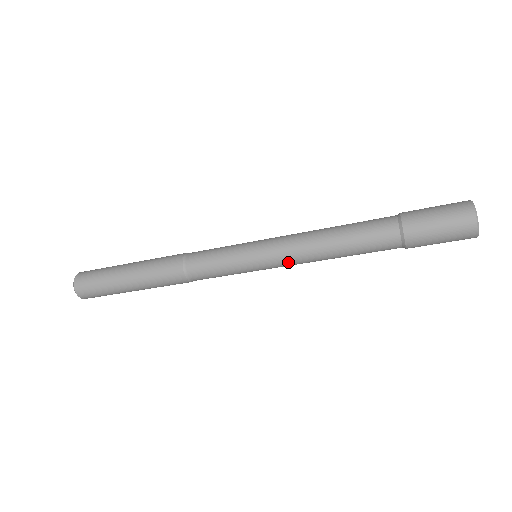
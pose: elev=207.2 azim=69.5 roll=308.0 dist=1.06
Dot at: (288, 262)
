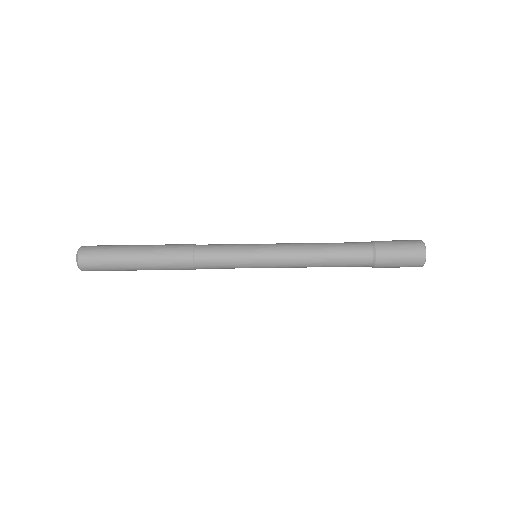
Dot at: (284, 252)
